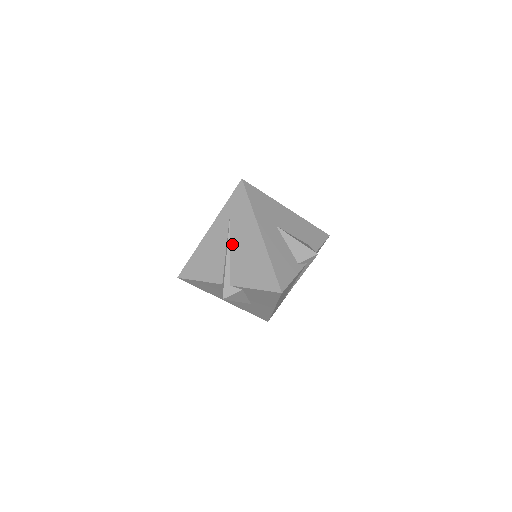
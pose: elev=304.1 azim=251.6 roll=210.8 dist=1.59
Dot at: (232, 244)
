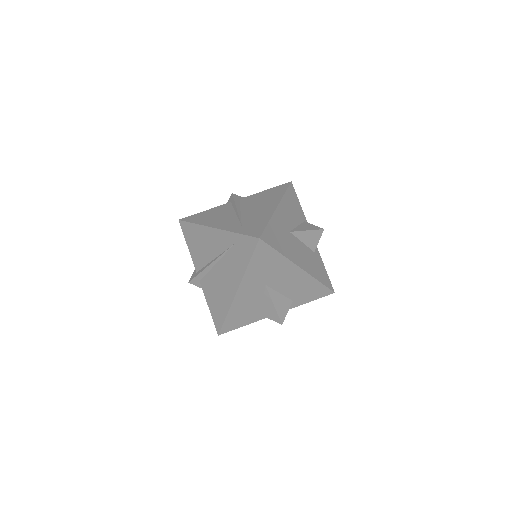
Dot at: (218, 264)
